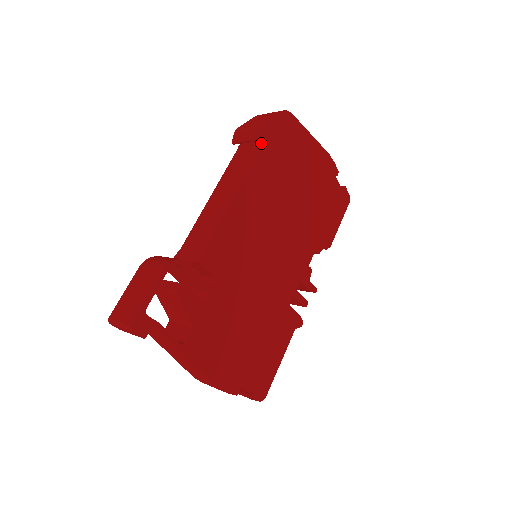
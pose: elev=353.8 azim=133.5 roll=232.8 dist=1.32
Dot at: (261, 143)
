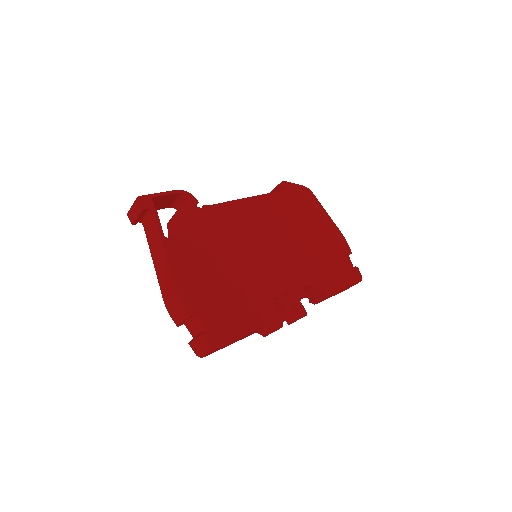
Dot at: (282, 191)
